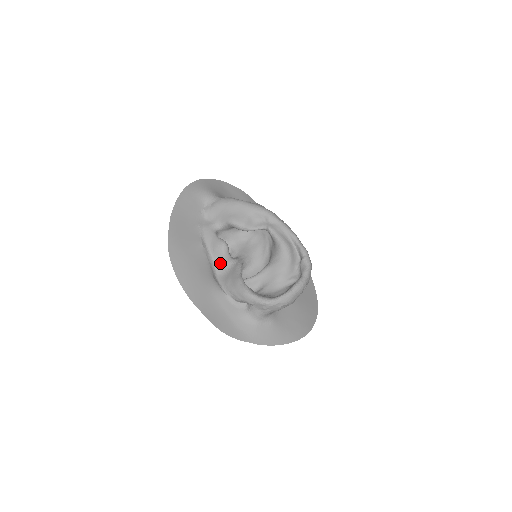
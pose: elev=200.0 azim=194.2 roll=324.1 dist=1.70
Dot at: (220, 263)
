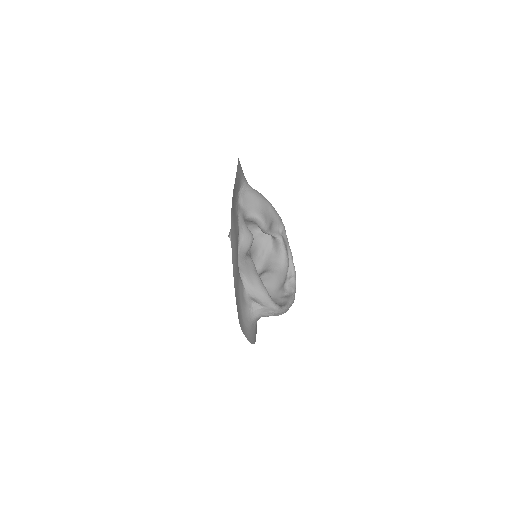
Dot at: (241, 253)
